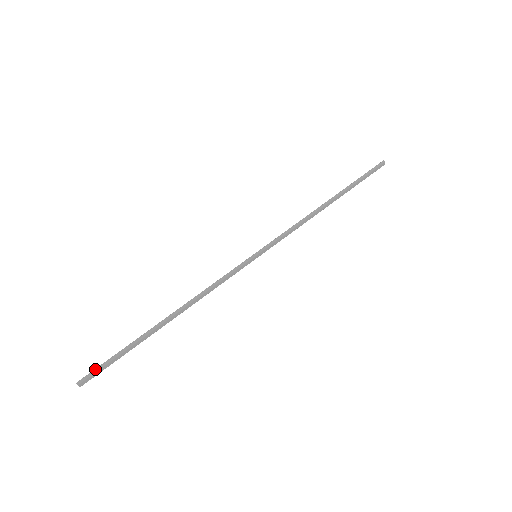
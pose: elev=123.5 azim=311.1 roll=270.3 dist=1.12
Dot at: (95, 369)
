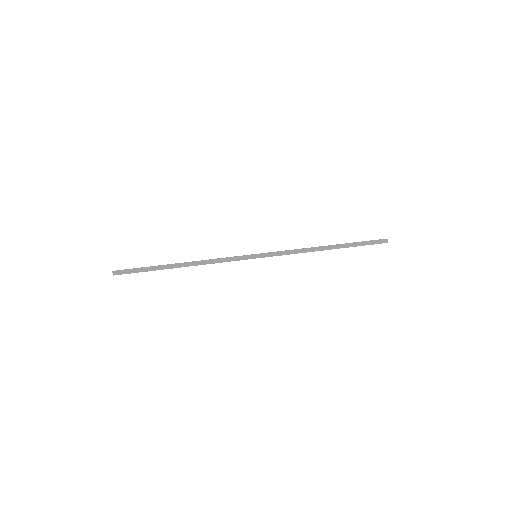
Dot at: (126, 269)
